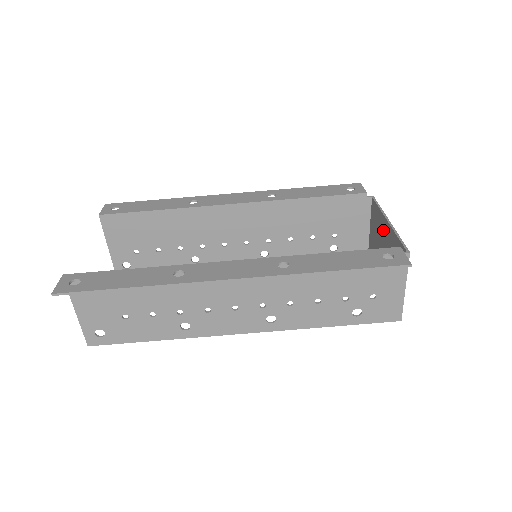
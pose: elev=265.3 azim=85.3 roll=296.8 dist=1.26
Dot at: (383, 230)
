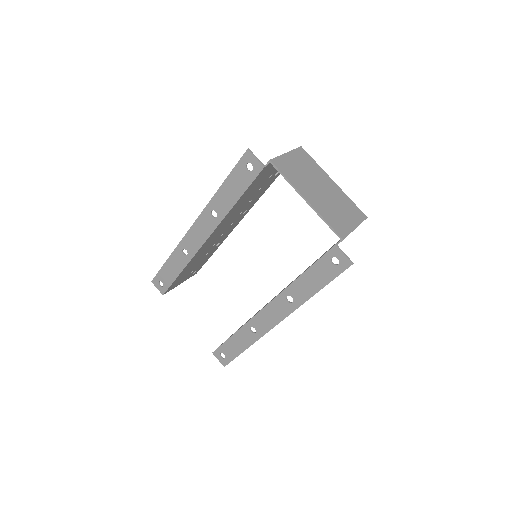
Dot at: (305, 191)
